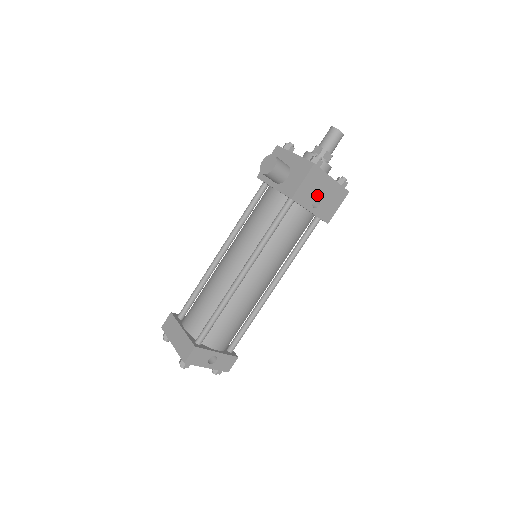
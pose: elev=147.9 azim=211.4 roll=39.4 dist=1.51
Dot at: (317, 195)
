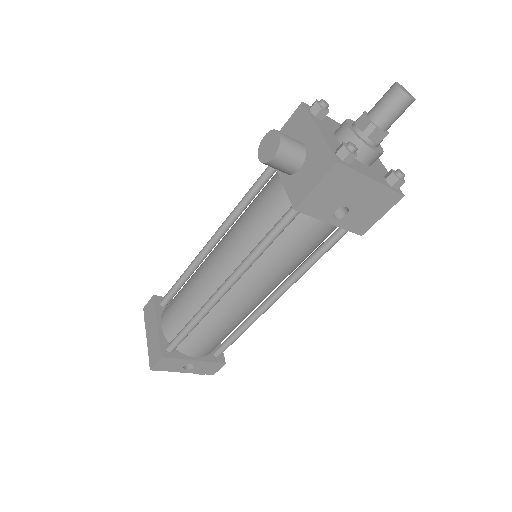
Dot at: (343, 203)
